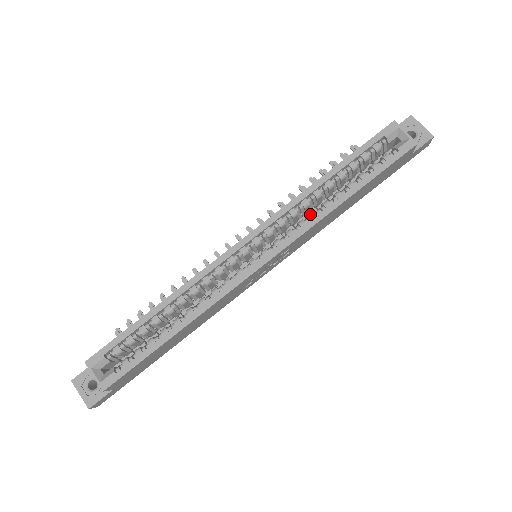
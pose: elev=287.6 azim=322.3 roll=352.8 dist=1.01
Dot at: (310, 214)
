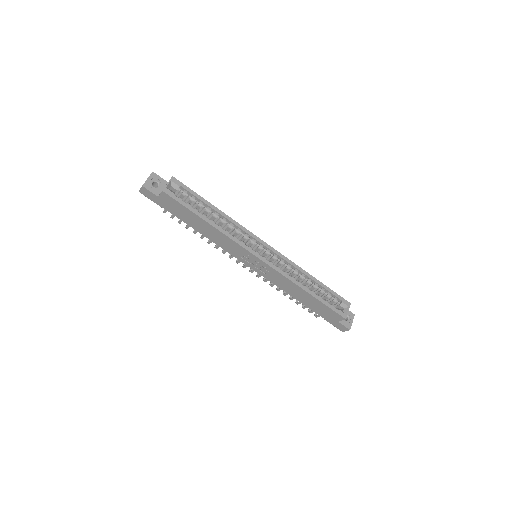
Dot at: (292, 276)
